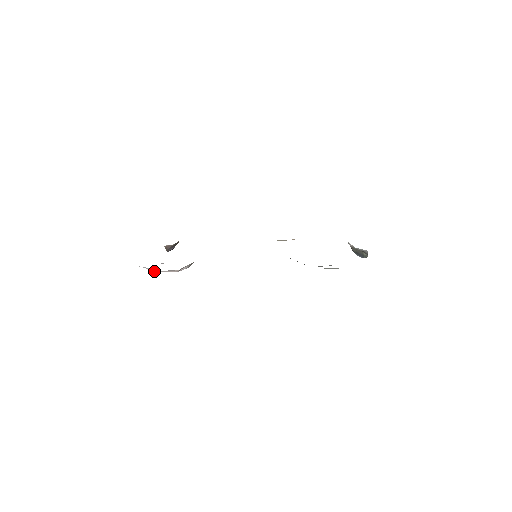
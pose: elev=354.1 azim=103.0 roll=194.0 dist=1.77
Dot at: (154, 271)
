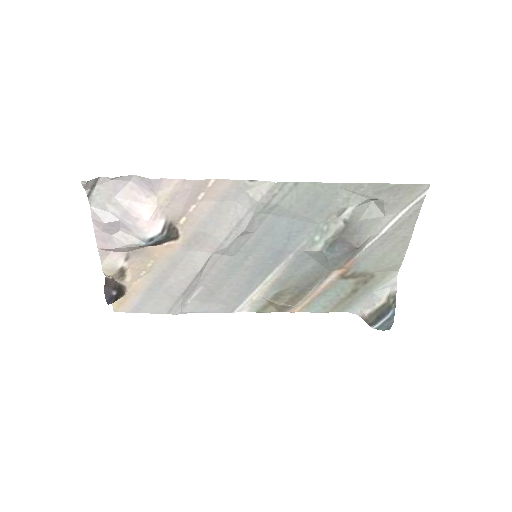
Dot at: (122, 192)
